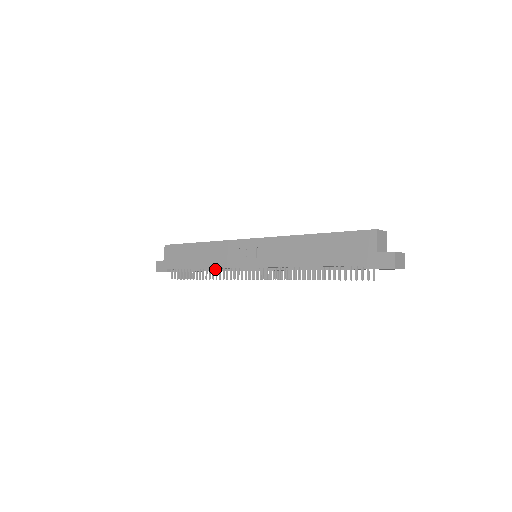
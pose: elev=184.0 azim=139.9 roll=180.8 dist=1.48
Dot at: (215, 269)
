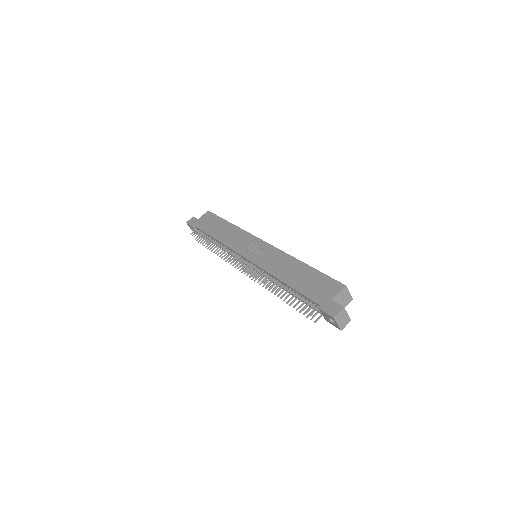
Dot at: occluded
